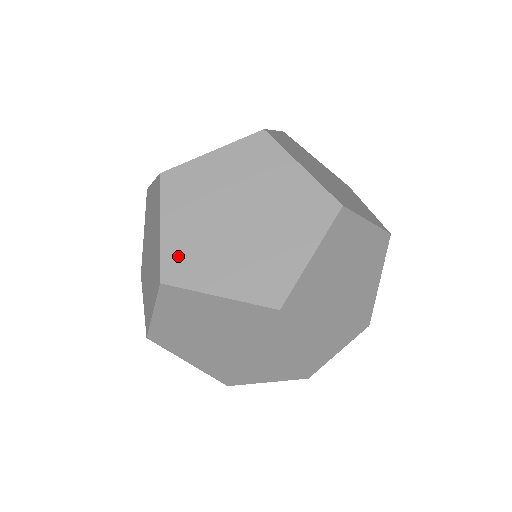
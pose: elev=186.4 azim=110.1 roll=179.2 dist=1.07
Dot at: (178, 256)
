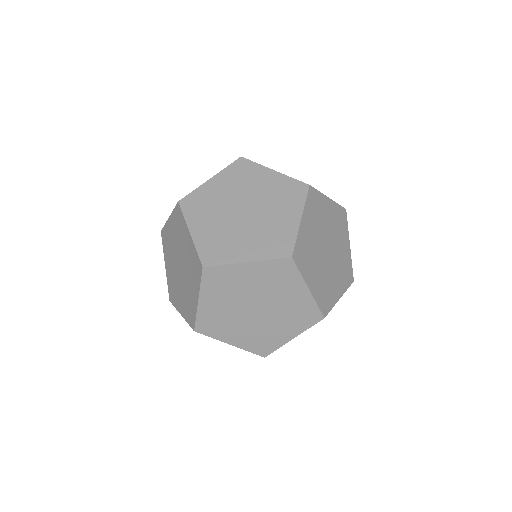
Dot at: (171, 286)
